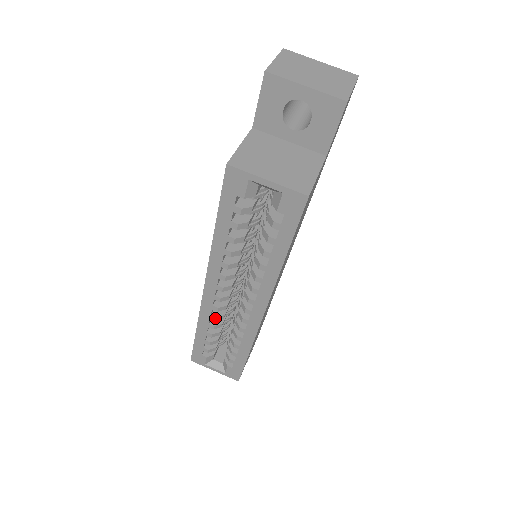
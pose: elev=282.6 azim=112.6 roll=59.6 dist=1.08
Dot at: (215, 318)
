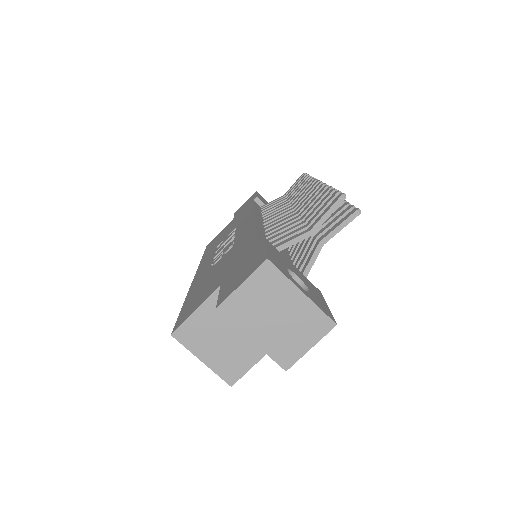
Dot at: occluded
